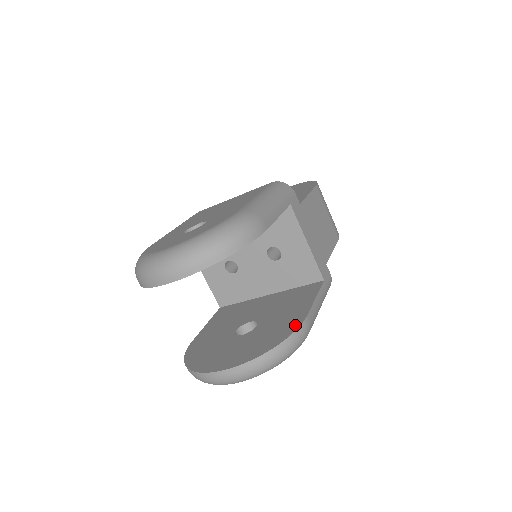
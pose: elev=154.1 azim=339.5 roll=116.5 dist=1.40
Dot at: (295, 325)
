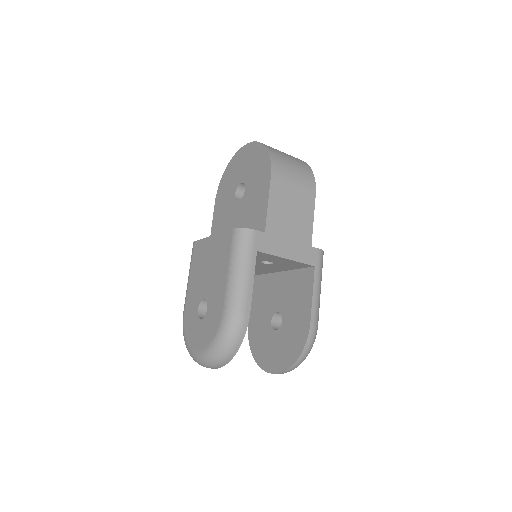
Dot at: (305, 334)
